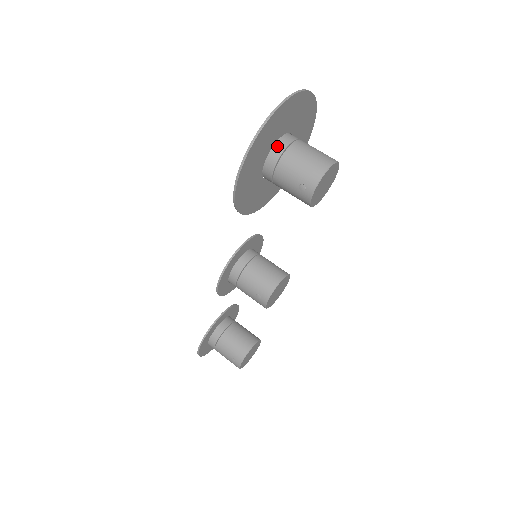
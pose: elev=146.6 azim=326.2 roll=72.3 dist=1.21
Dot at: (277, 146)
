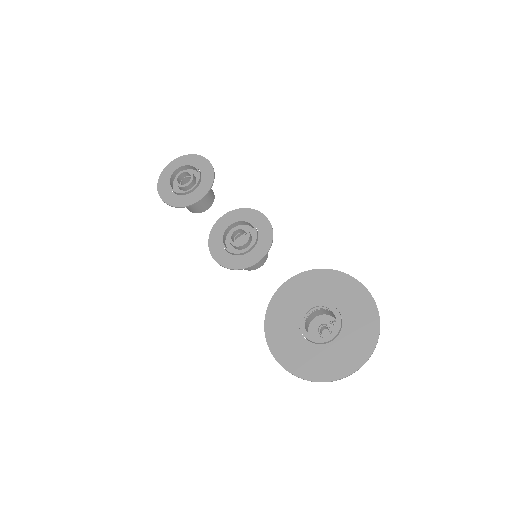
Dot at: (322, 345)
